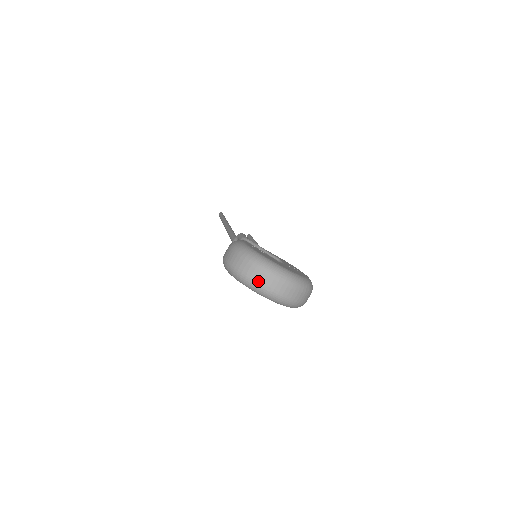
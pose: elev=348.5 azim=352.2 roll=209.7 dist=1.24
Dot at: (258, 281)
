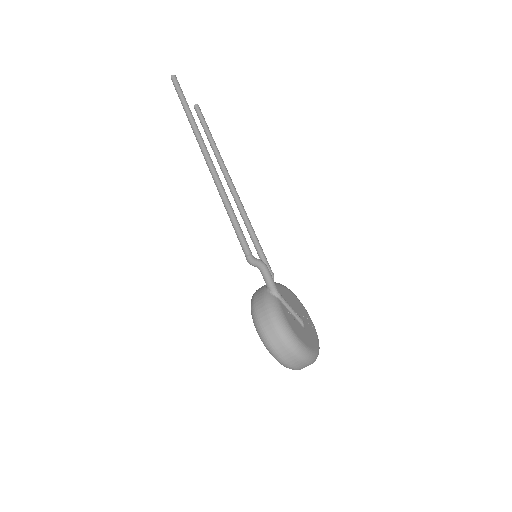
Dot at: (292, 366)
